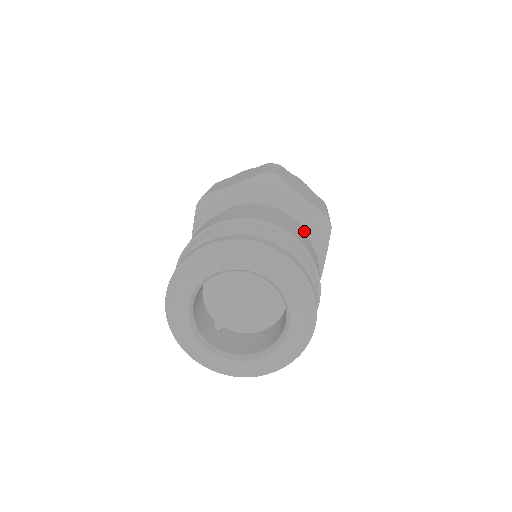
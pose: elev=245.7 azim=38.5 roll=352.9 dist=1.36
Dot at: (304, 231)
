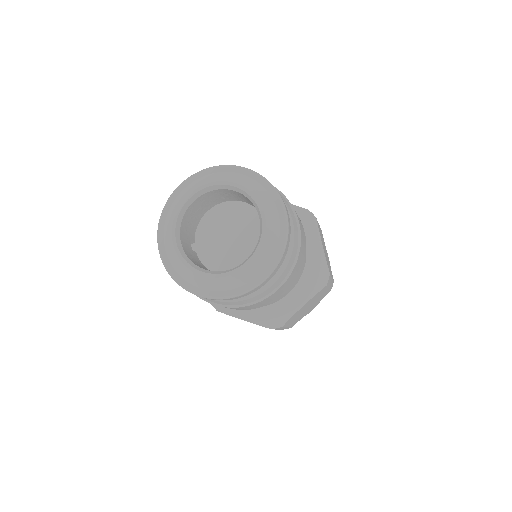
Dot at: occluded
